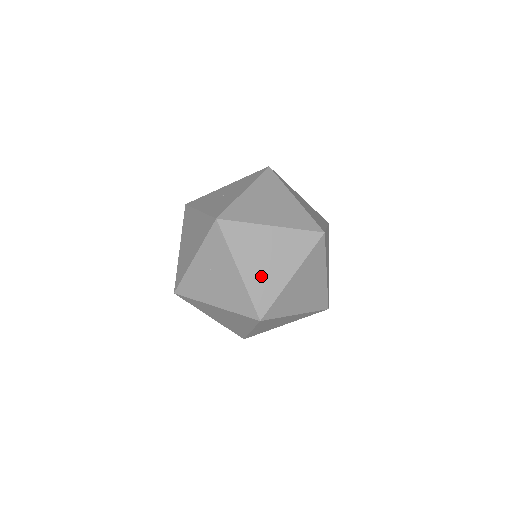
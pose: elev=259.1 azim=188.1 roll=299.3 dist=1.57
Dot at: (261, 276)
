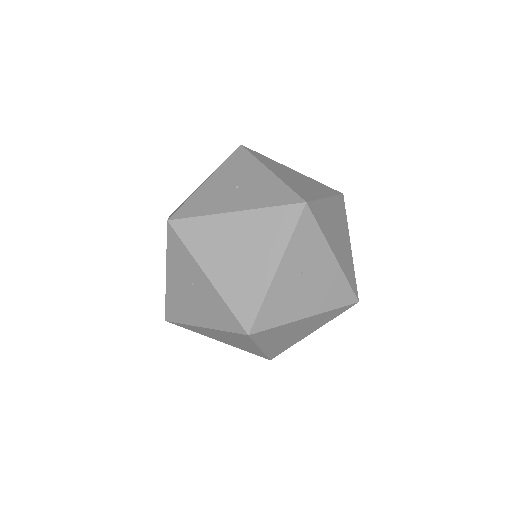
Dot at: (343, 254)
